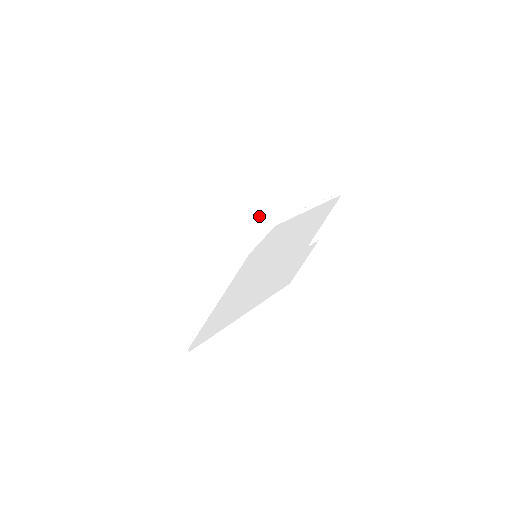
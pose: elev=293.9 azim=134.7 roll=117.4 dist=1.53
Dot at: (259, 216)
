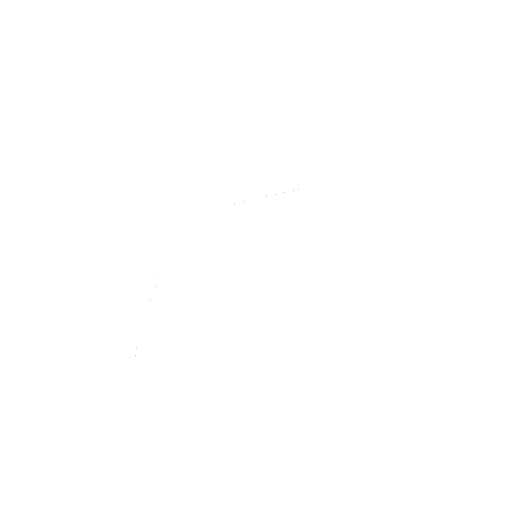
Dot at: (196, 192)
